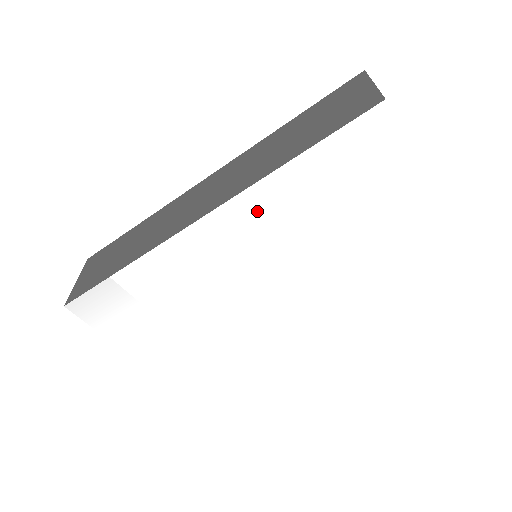
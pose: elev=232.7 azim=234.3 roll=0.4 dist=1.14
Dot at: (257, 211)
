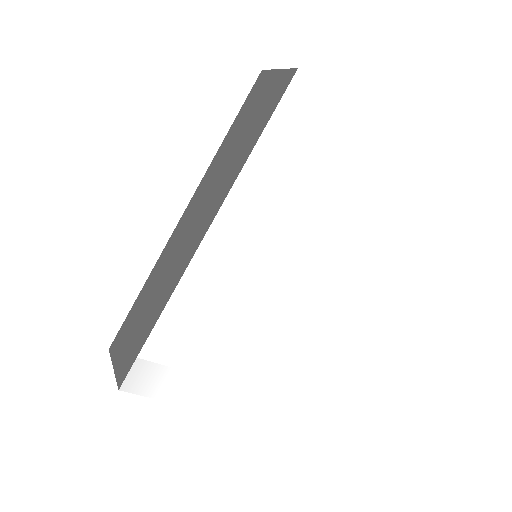
Dot at: (247, 204)
